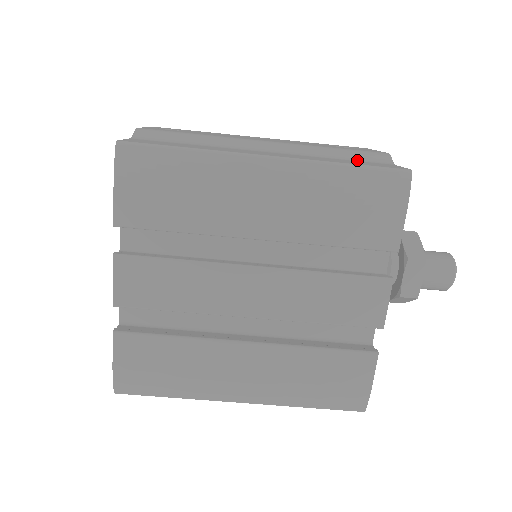
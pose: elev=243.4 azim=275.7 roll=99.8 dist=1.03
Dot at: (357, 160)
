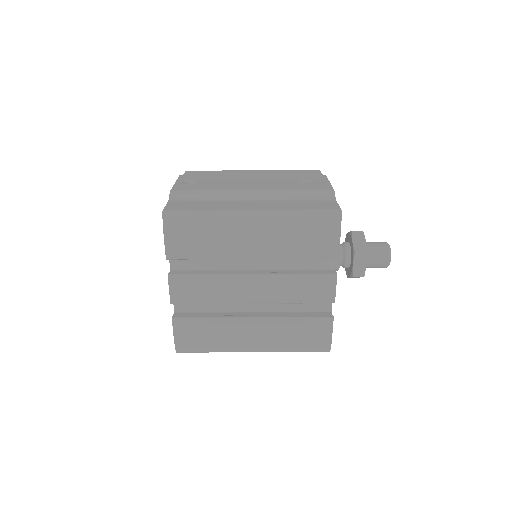
Dot at: (312, 200)
